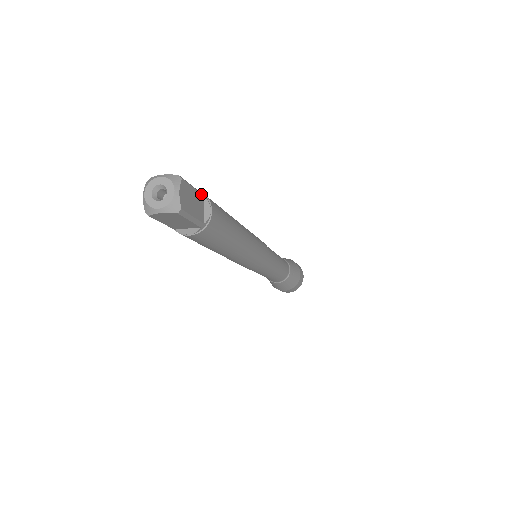
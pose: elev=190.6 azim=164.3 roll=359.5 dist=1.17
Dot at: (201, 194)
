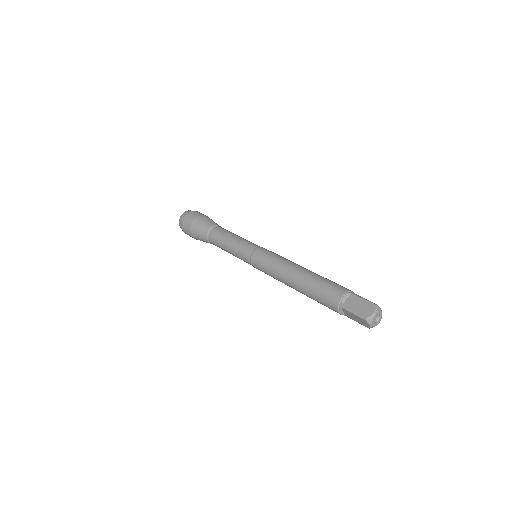
Dot at: occluded
